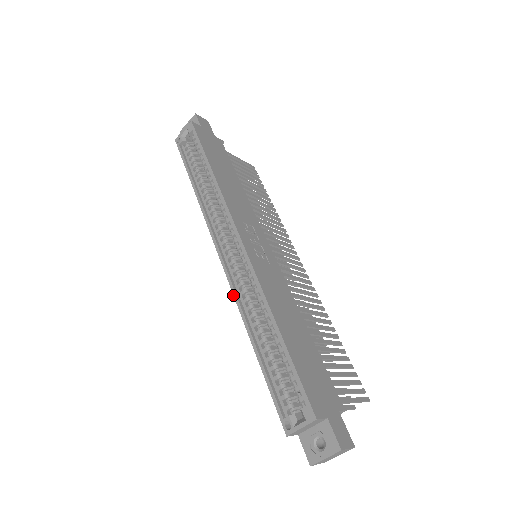
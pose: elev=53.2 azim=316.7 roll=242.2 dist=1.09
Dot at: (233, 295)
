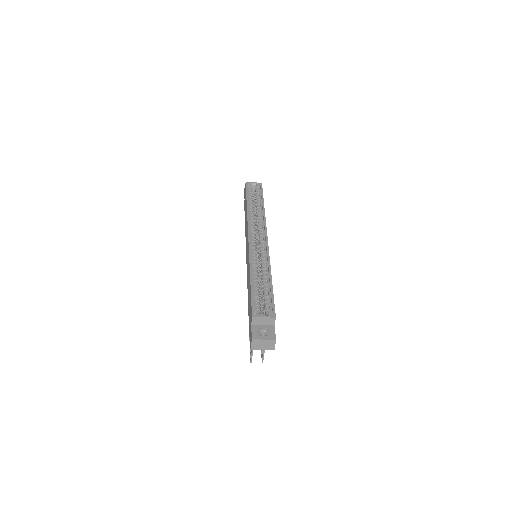
Dot at: (249, 254)
